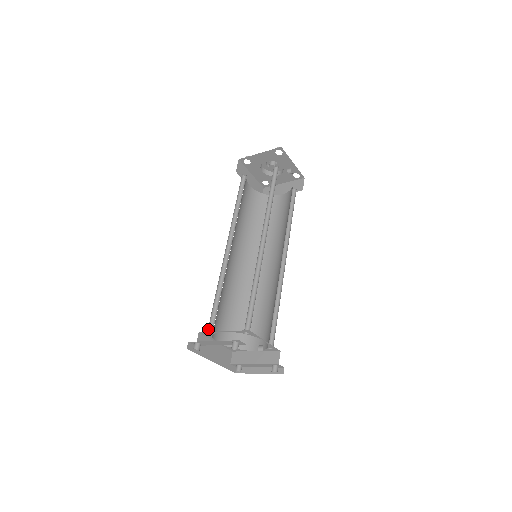
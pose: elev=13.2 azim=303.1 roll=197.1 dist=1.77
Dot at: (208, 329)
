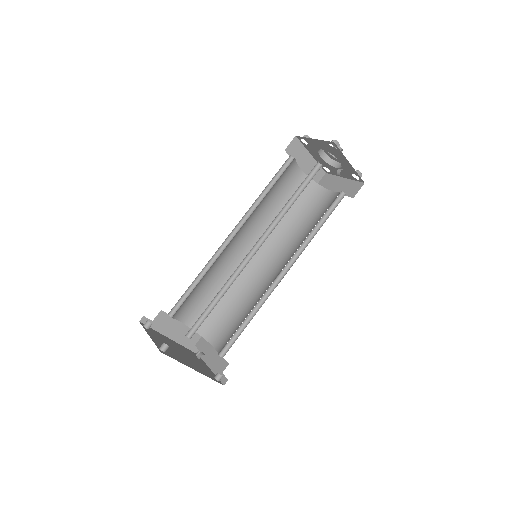
Dot at: (172, 310)
